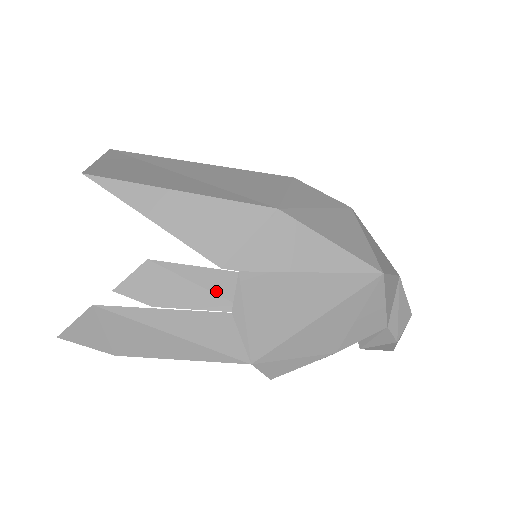
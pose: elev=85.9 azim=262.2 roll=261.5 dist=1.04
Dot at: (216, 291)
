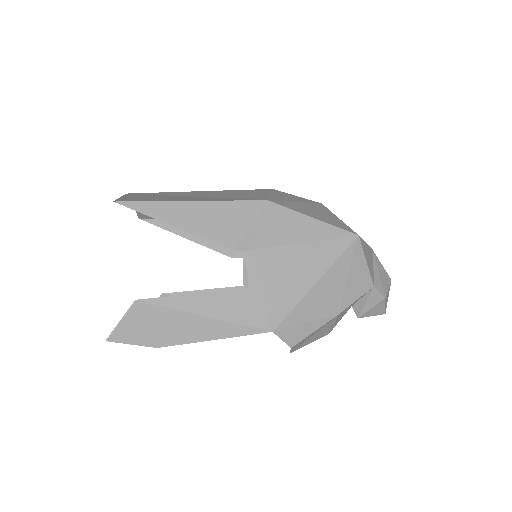
Dot at: occluded
